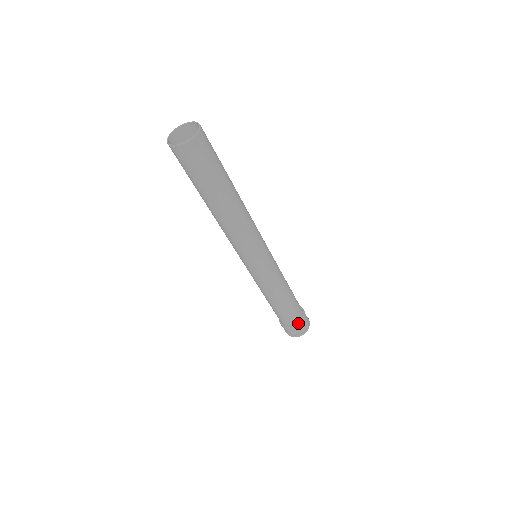
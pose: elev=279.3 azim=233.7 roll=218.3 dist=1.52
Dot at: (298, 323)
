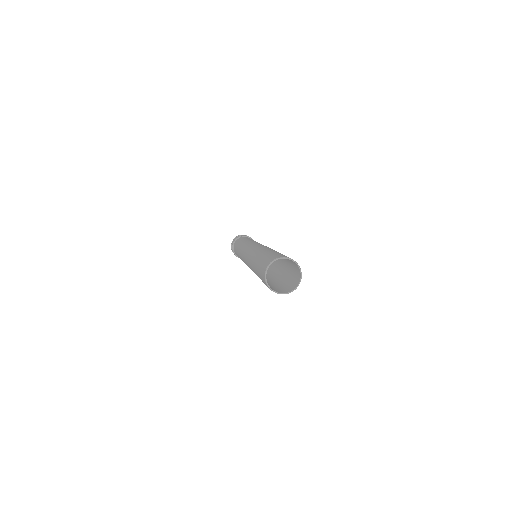
Dot at: occluded
